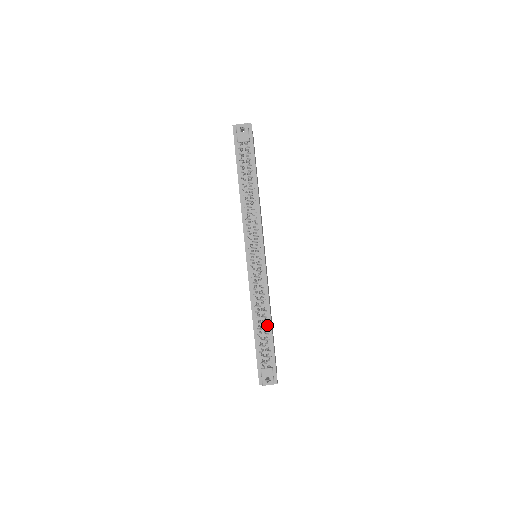
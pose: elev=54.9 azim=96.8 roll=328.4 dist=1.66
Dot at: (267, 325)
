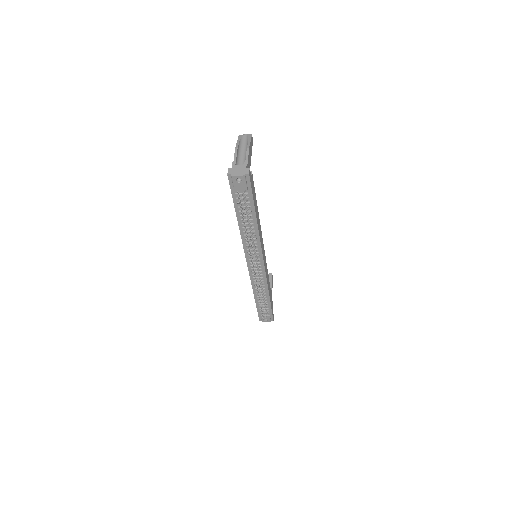
Dot at: (266, 297)
